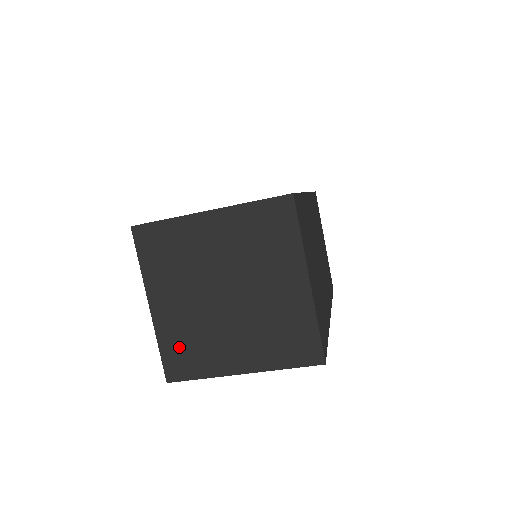
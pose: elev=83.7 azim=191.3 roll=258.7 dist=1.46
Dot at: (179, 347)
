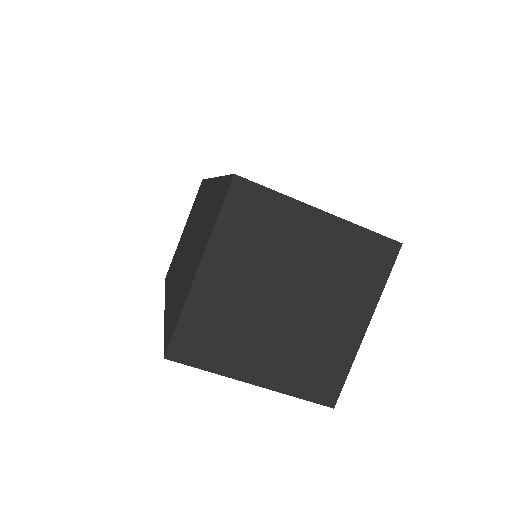
Dot at: (204, 327)
